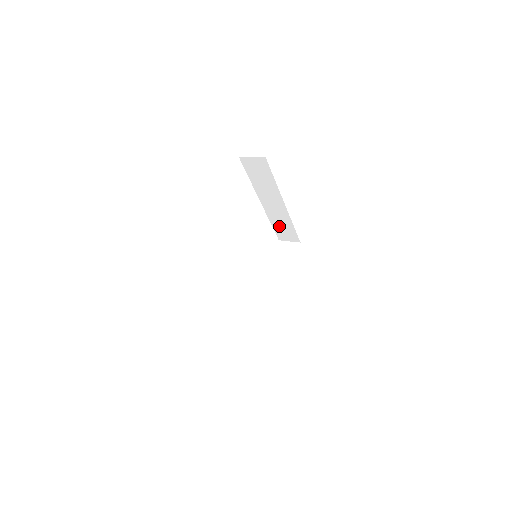
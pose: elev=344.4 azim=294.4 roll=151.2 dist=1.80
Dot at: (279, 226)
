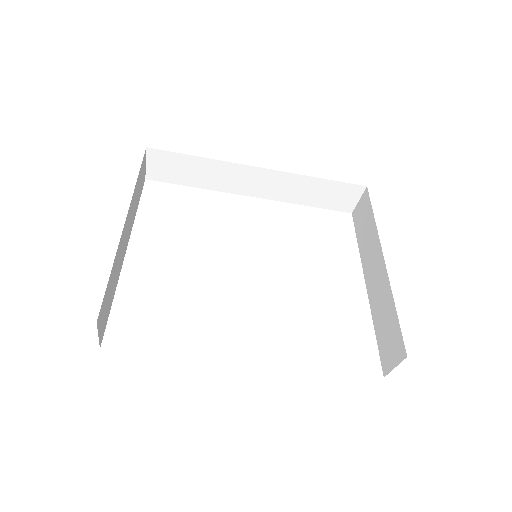
Dot at: (314, 198)
